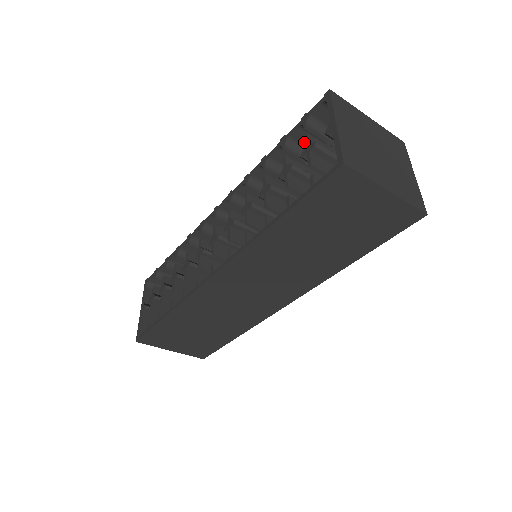
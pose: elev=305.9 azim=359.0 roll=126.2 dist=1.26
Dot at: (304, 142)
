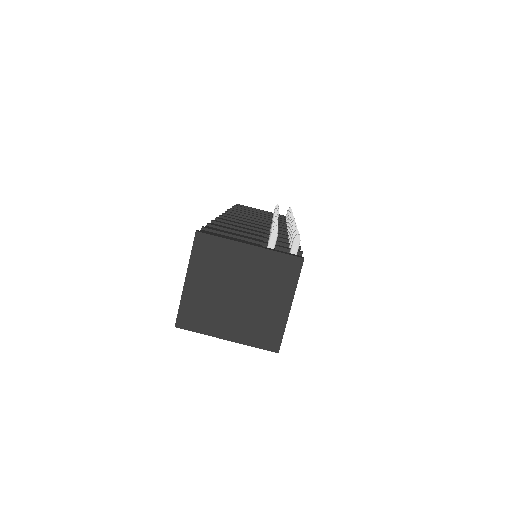
Dot at: occluded
